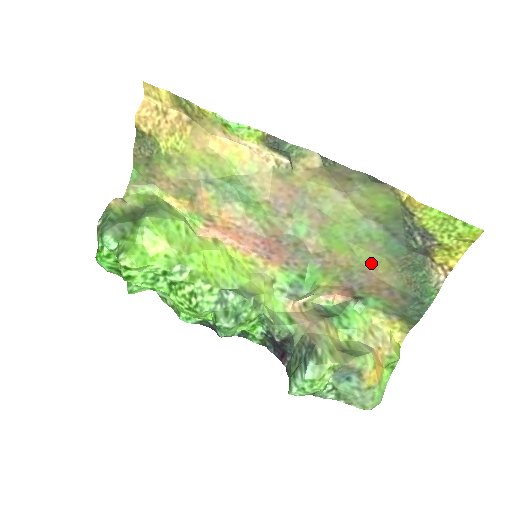
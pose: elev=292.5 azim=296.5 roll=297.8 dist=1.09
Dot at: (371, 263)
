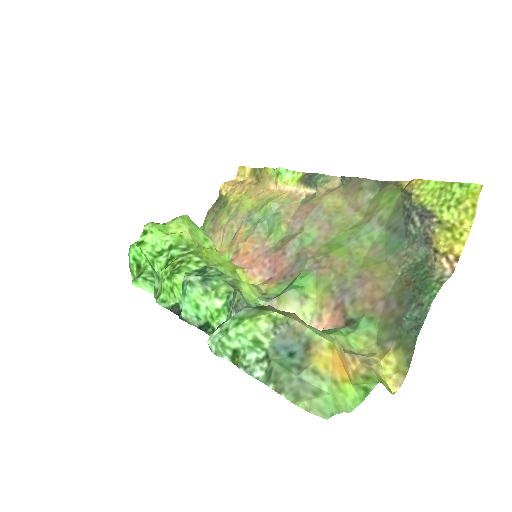
Dot at: (368, 266)
